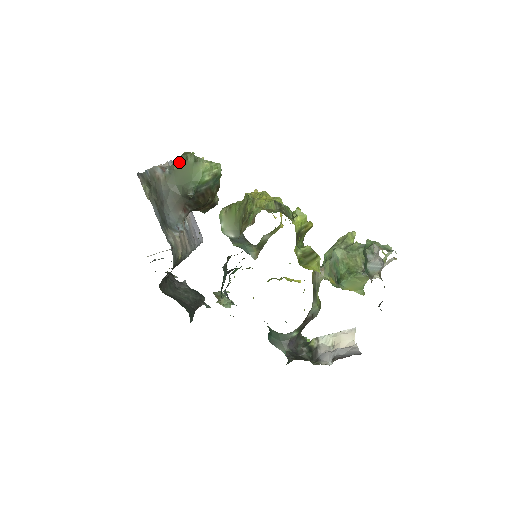
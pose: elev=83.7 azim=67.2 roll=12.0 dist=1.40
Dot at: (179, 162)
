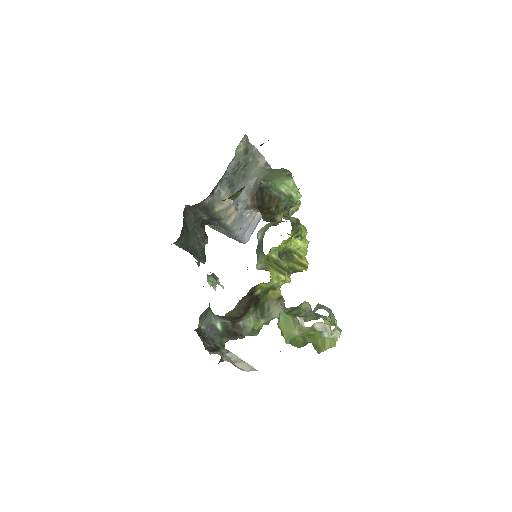
Dot at: (279, 170)
